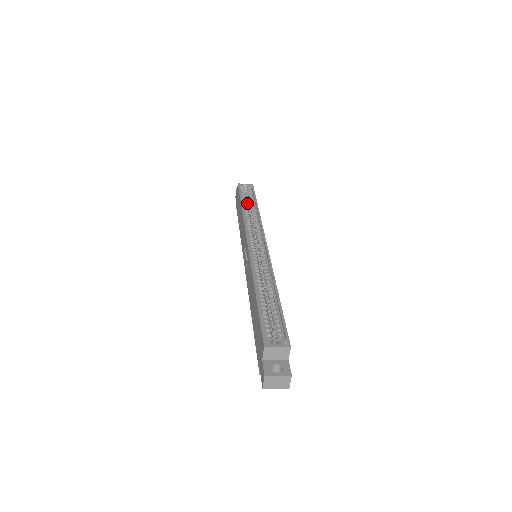
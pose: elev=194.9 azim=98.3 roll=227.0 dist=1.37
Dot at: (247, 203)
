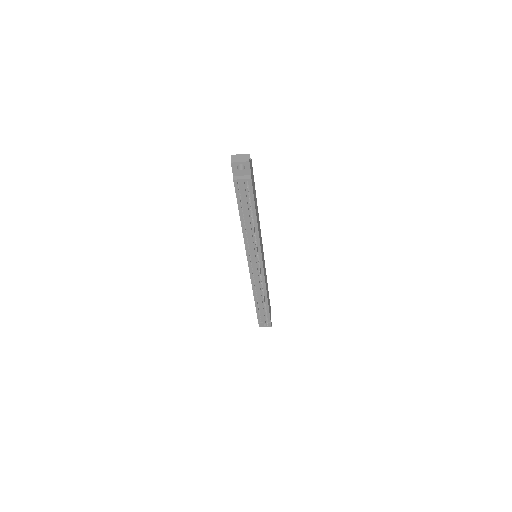
Dot at: occluded
